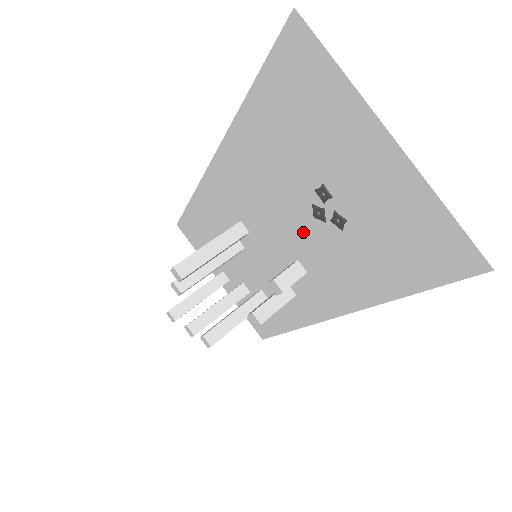
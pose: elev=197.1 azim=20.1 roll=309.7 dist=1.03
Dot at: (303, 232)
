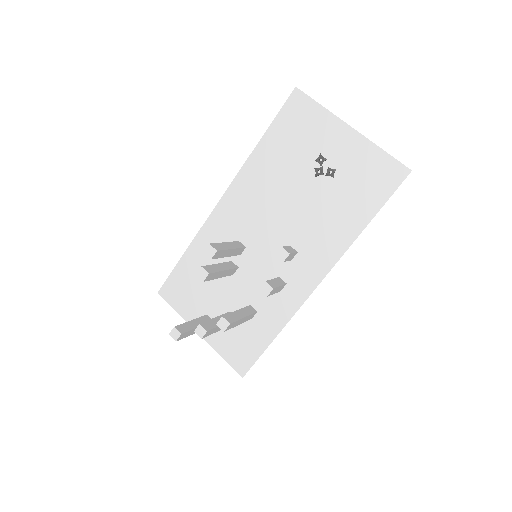
Dot at: (295, 217)
